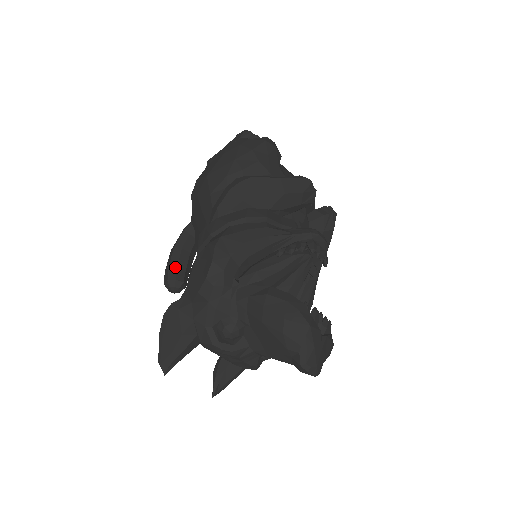
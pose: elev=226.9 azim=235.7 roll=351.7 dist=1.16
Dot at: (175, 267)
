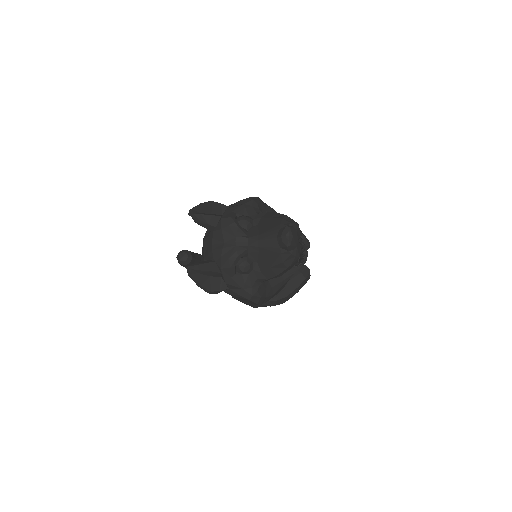
Dot at: (192, 252)
